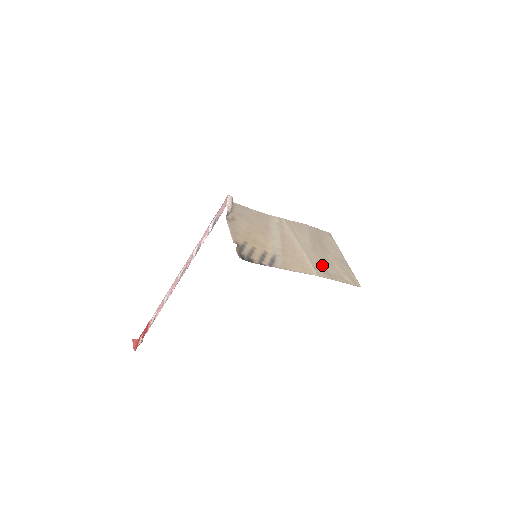
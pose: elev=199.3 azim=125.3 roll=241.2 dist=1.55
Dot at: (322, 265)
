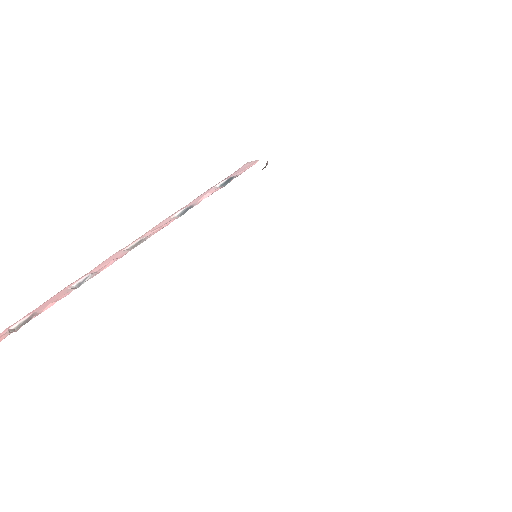
Dot at: occluded
